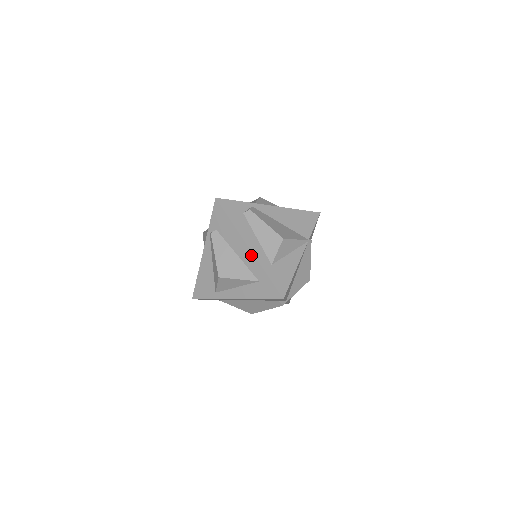
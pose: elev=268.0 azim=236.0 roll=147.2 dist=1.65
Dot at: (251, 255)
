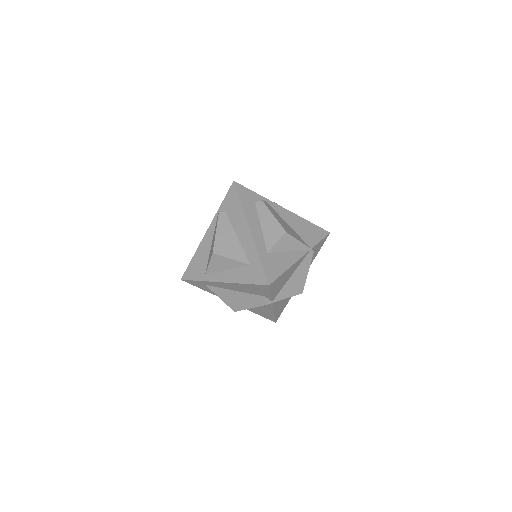
Dot at: (250, 238)
